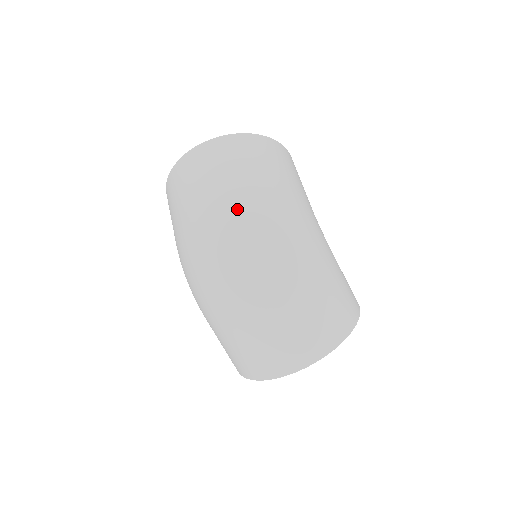
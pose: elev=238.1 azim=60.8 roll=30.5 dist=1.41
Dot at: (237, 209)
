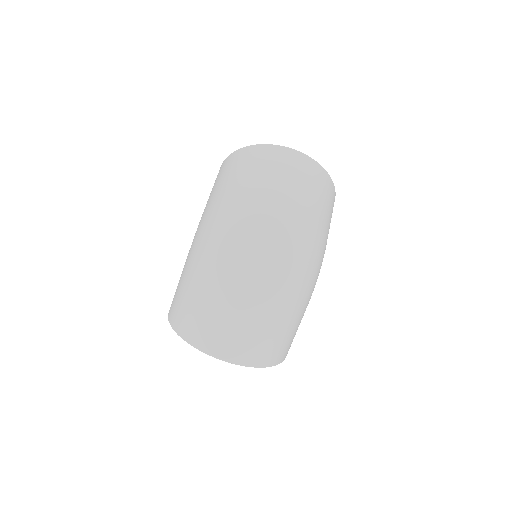
Dot at: (296, 222)
